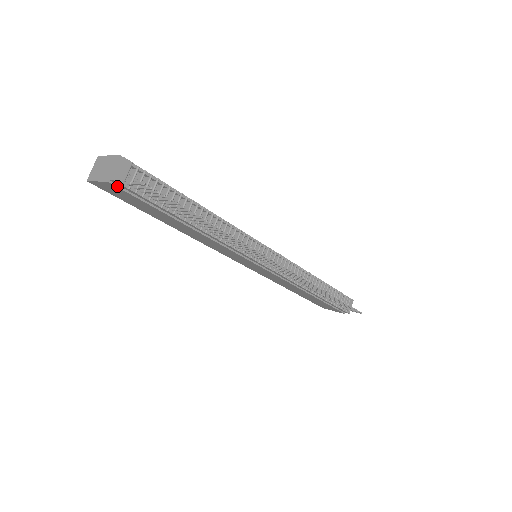
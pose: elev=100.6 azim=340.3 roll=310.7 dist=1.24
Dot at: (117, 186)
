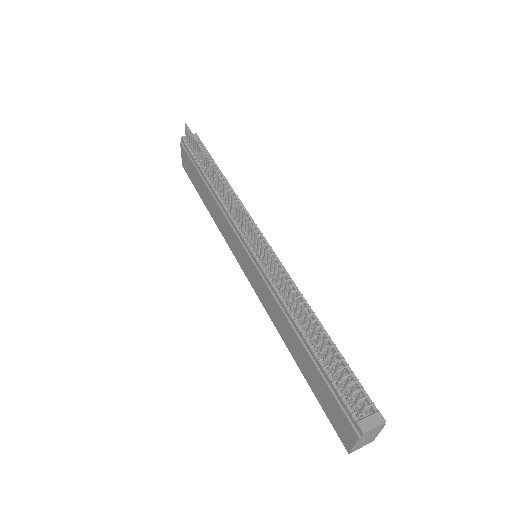
Dot at: (183, 146)
